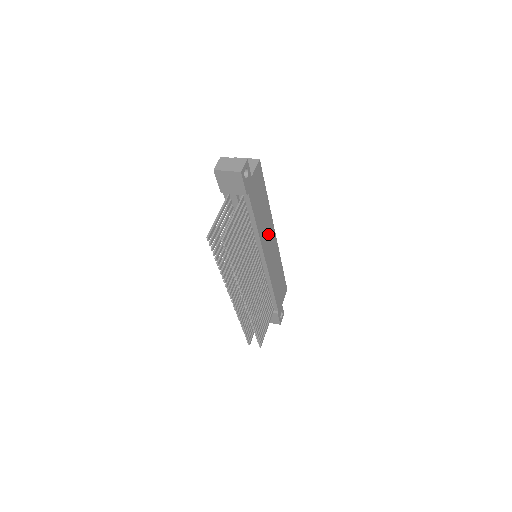
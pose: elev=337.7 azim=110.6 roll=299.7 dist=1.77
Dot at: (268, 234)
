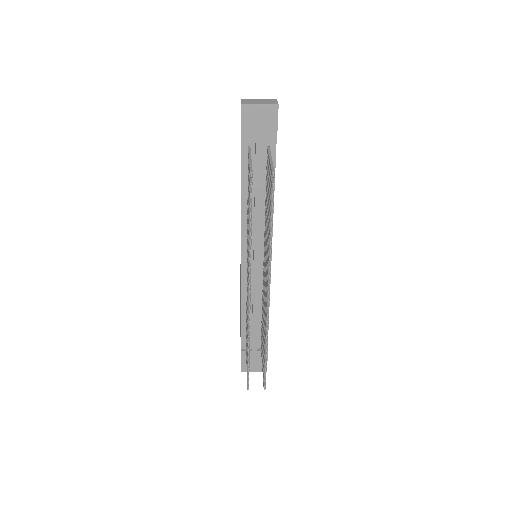
Dot at: occluded
